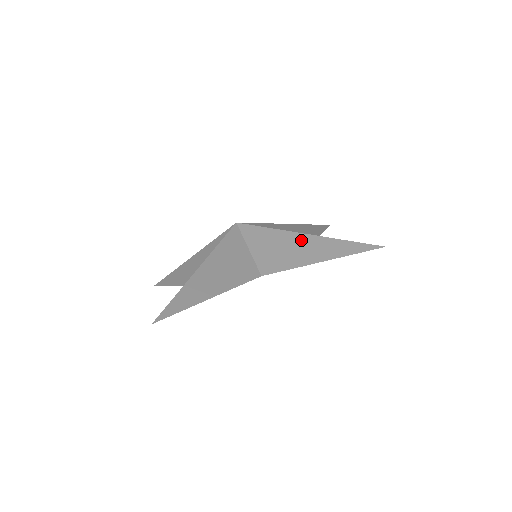
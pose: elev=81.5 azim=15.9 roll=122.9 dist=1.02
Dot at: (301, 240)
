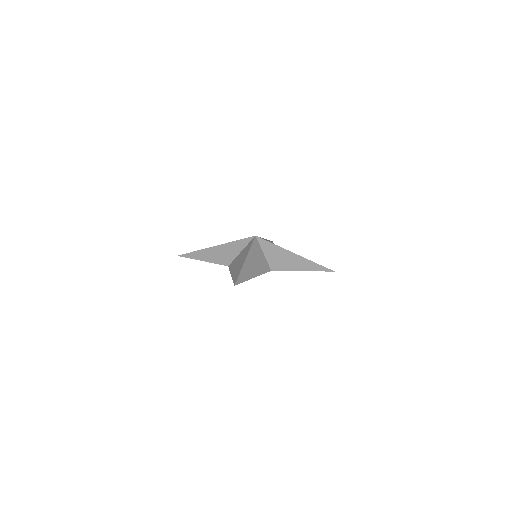
Dot at: (293, 256)
